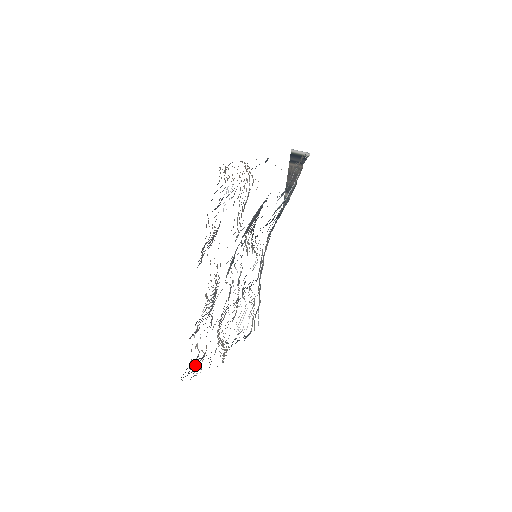
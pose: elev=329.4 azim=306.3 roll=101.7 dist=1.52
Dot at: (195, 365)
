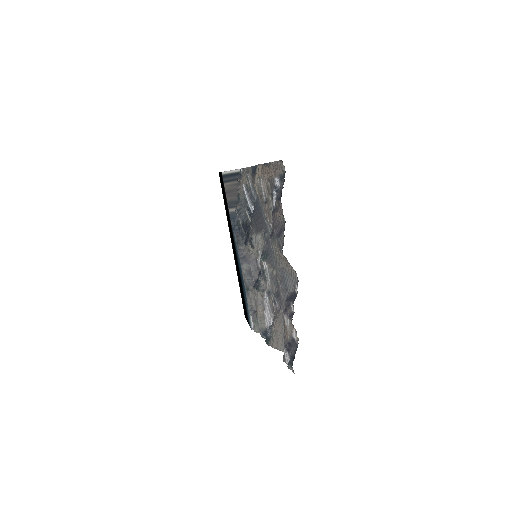
Dot at: (290, 351)
